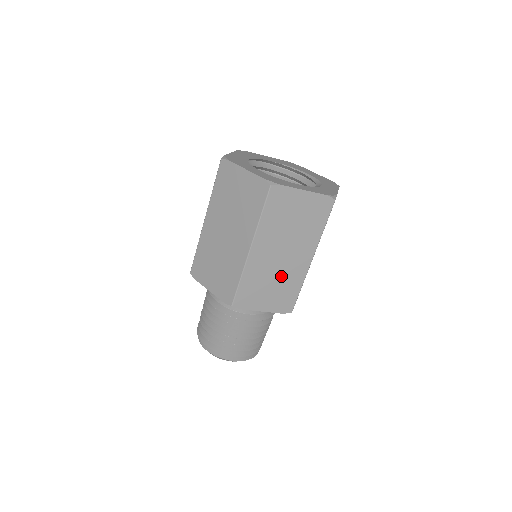
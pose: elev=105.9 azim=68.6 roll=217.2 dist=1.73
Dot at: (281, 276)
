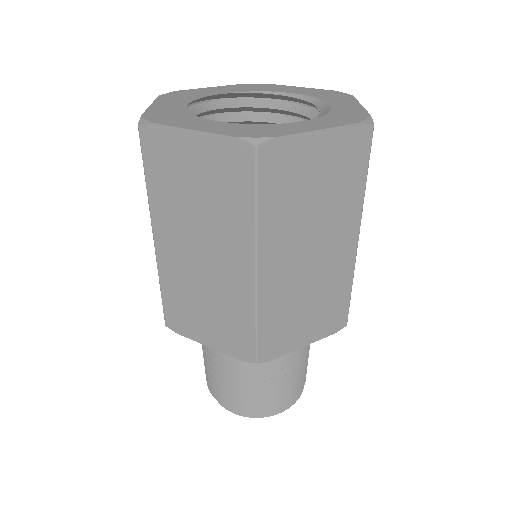
Dot at: (318, 286)
